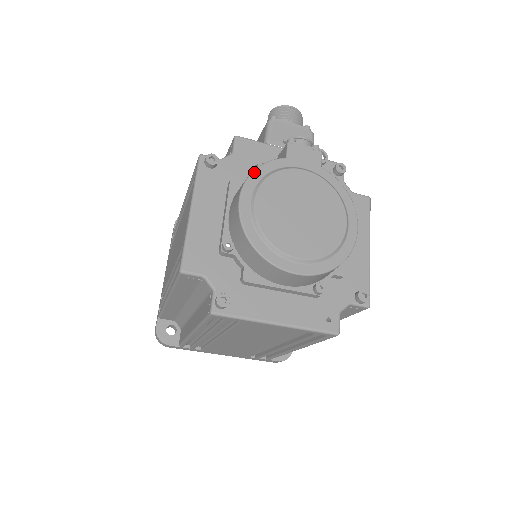
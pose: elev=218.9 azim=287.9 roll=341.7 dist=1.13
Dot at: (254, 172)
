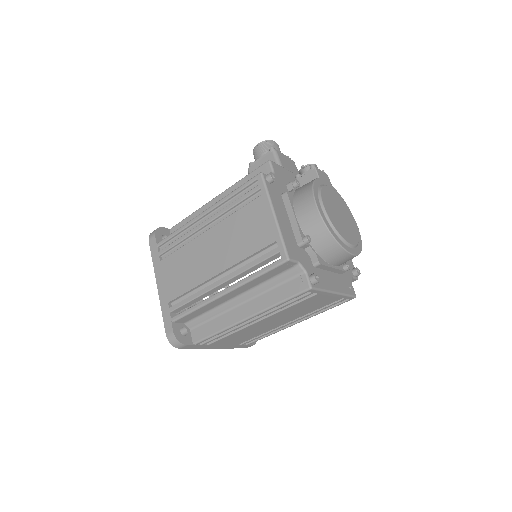
Dot at: (314, 187)
